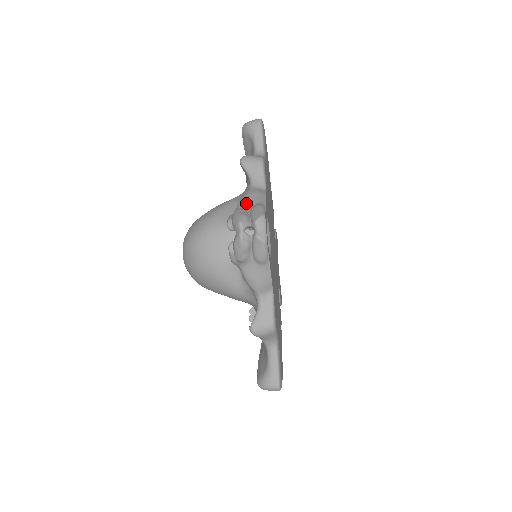
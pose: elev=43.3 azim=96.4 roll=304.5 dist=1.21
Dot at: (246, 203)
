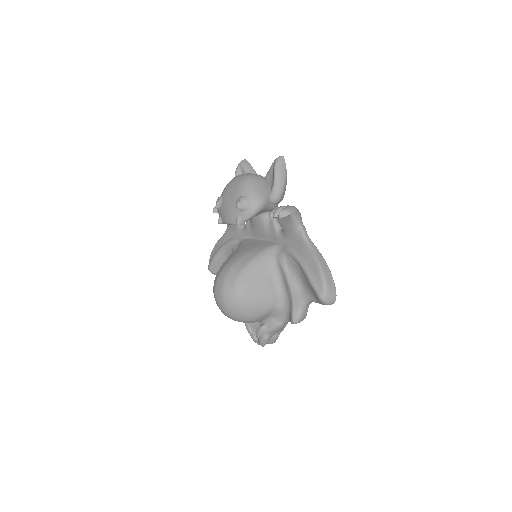
Dot at: (274, 333)
